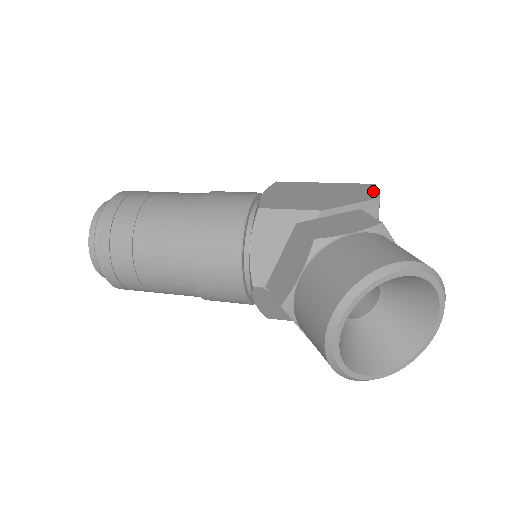
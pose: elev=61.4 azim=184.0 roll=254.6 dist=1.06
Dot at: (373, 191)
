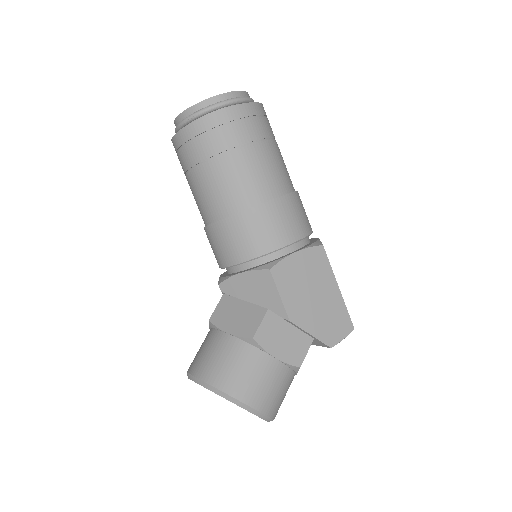
Dot at: (340, 336)
